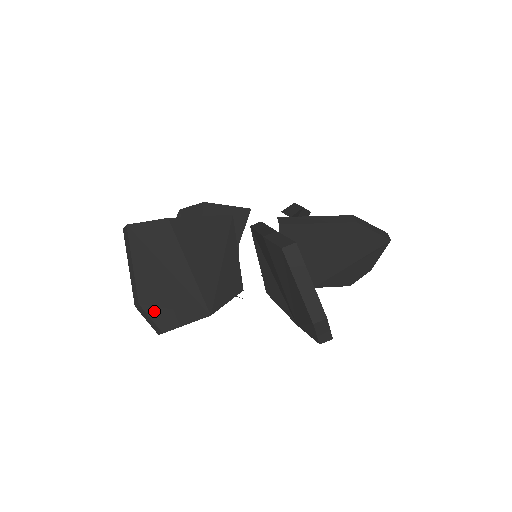
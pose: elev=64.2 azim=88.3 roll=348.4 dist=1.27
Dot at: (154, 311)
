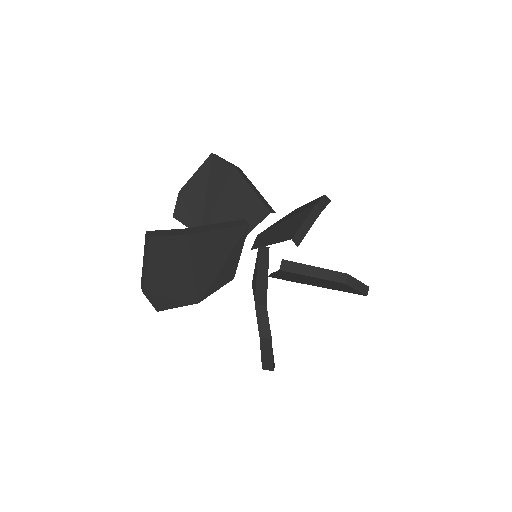
Dot at: (154, 299)
